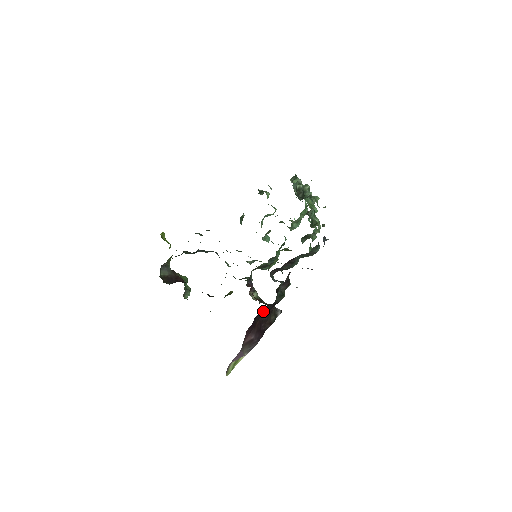
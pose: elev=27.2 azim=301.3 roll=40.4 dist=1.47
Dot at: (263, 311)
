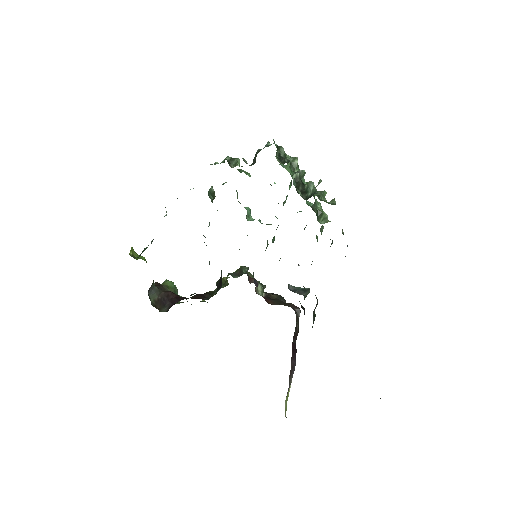
Dot at: occluded
